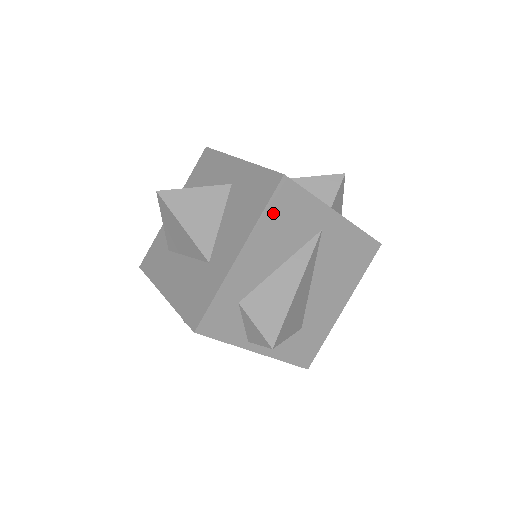
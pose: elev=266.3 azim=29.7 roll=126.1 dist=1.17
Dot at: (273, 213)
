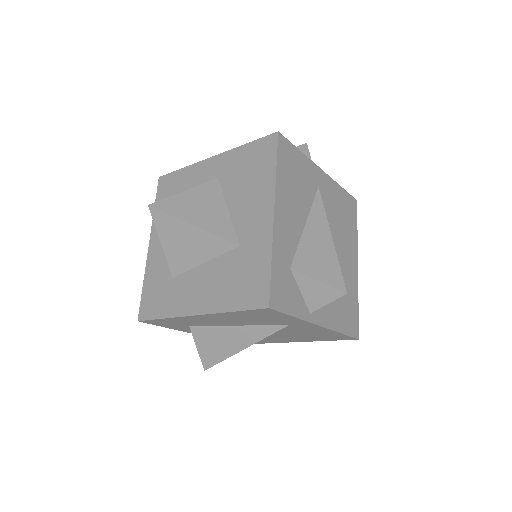
Dot at: (283, 170)
